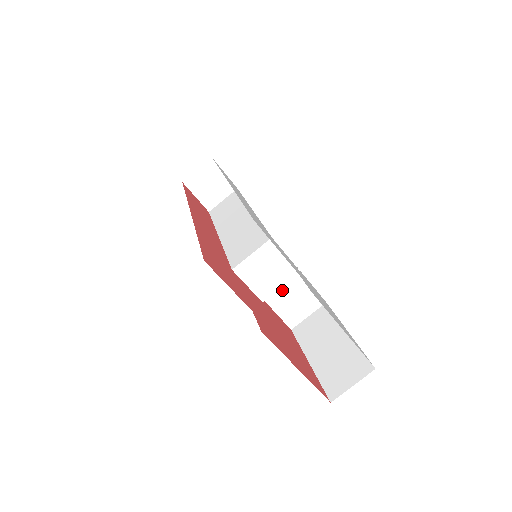
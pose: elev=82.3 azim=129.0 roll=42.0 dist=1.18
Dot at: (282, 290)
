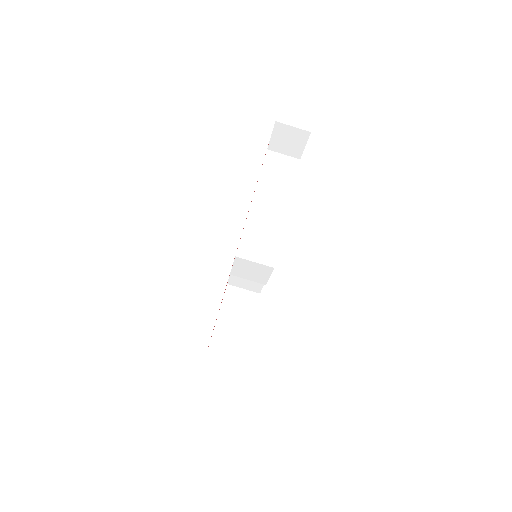
Dot at: occluded
